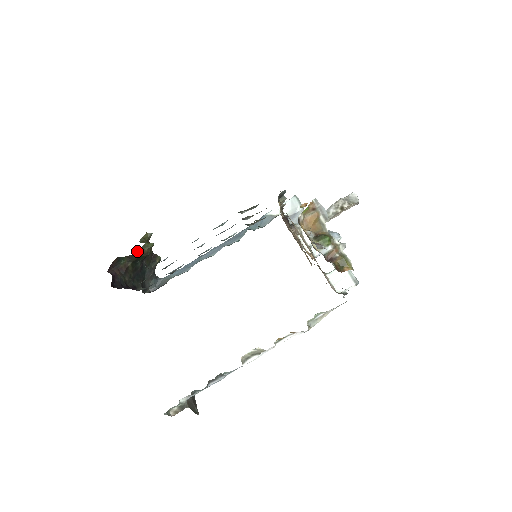
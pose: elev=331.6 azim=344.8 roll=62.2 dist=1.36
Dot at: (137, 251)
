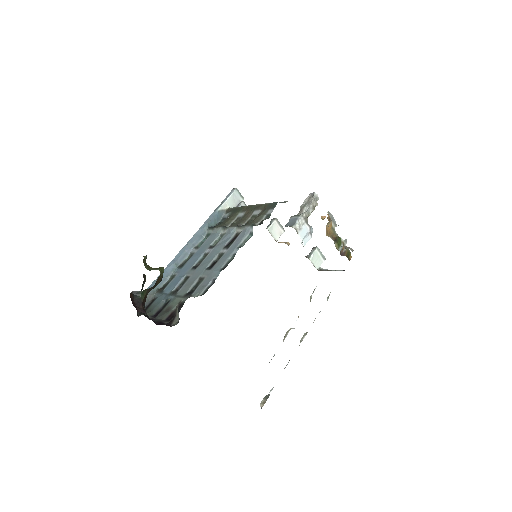
Dot at: (157, 280)
